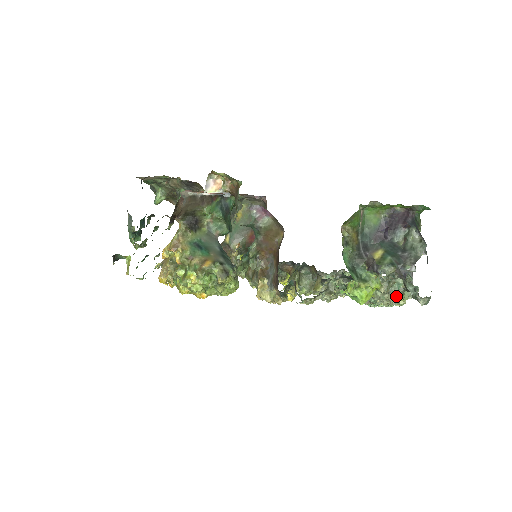
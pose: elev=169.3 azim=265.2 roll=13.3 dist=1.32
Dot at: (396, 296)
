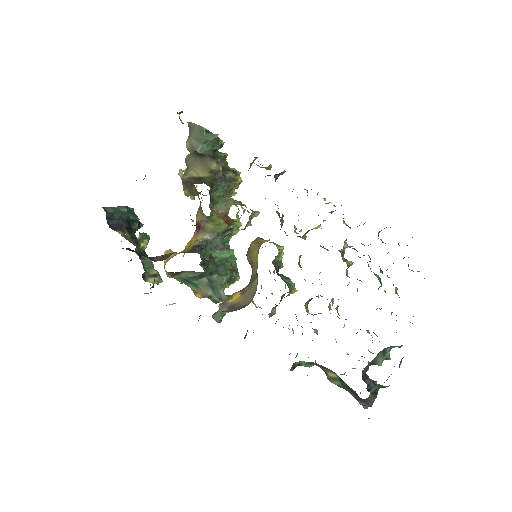
Dot at: occluded
